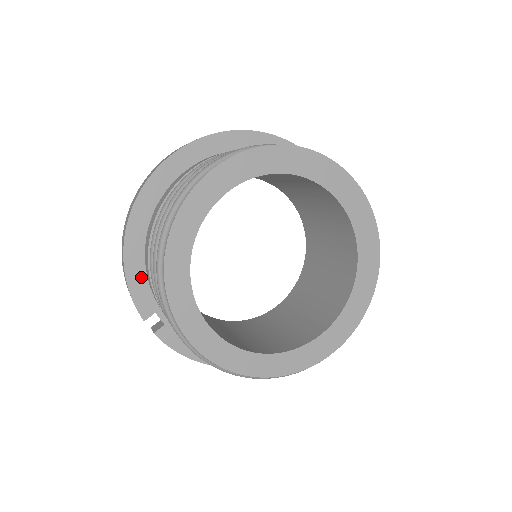
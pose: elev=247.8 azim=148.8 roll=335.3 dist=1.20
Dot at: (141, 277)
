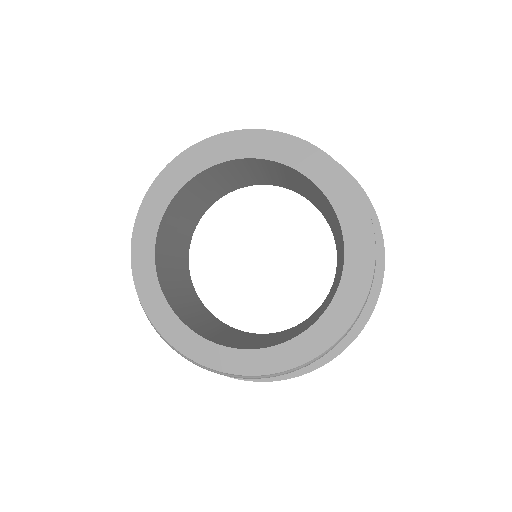
Dot at: occluded
